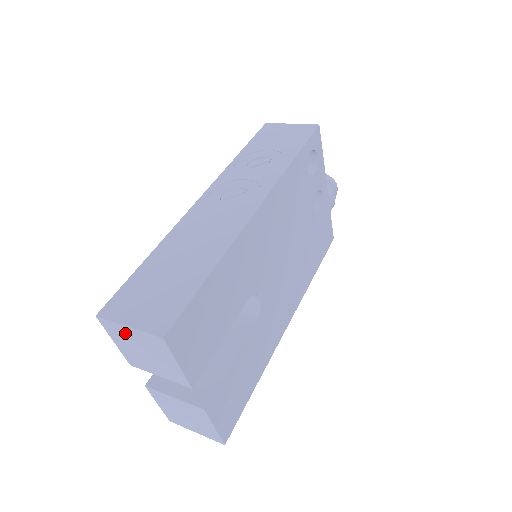
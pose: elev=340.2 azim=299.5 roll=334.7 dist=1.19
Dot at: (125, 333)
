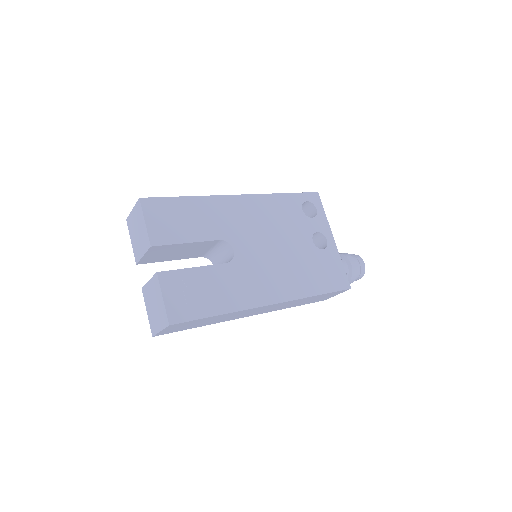
Dot at: (132, 220)
